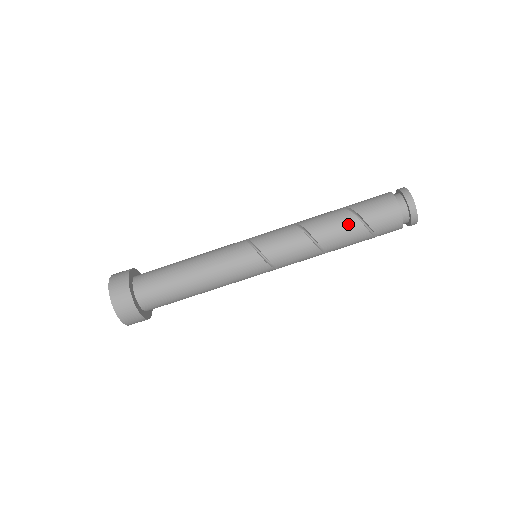
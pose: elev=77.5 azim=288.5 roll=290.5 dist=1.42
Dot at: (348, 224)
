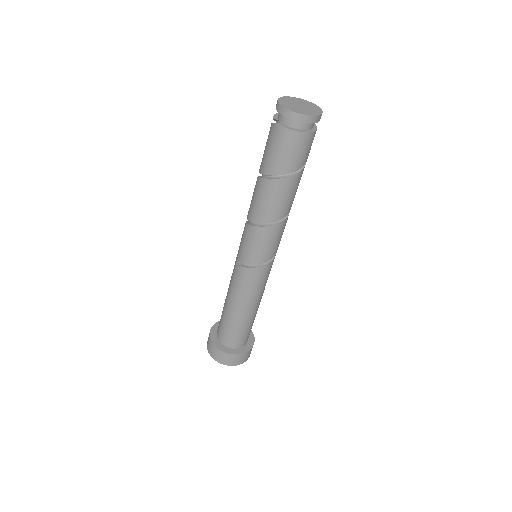
Dot at: (290, 187)
